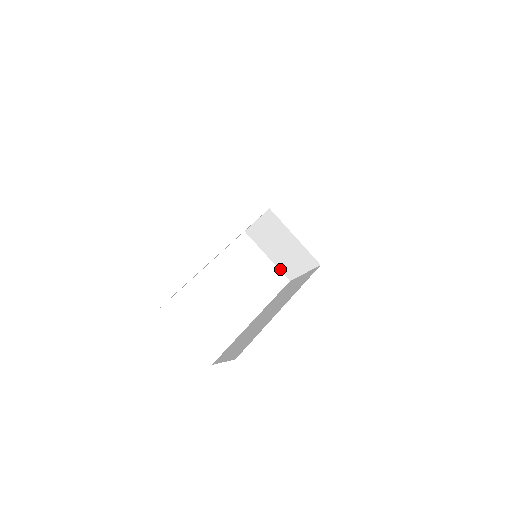
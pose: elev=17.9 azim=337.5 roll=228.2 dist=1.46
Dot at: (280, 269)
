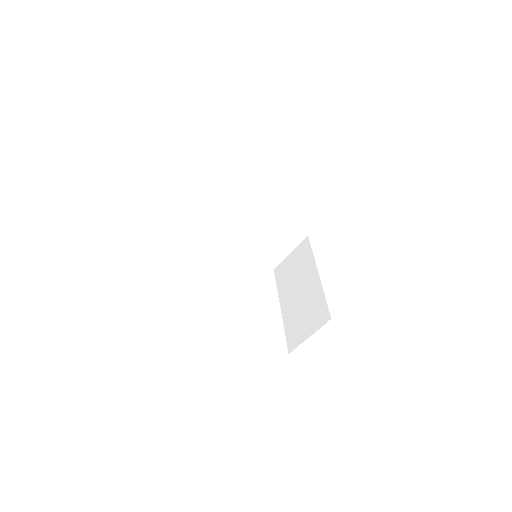
Dot at: (264, 264)
